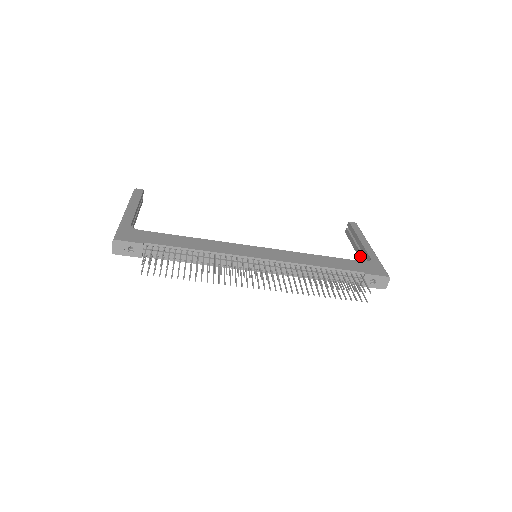
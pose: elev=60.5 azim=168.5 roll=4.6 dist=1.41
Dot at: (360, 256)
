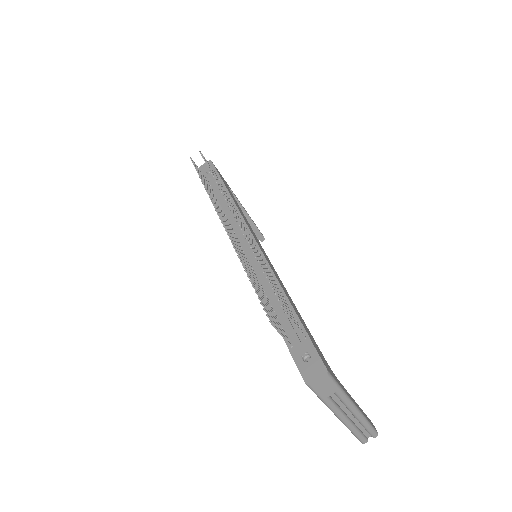
Dot at: occluded
